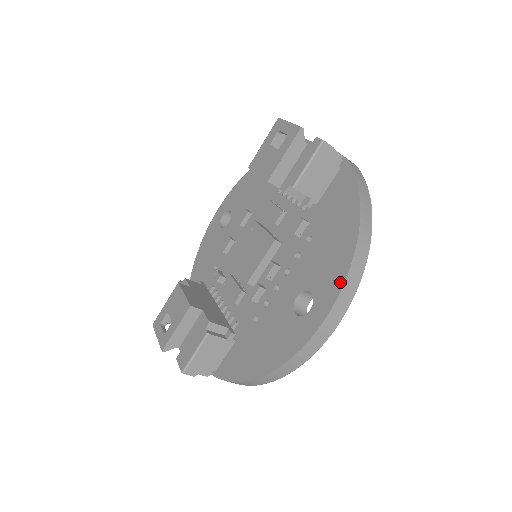
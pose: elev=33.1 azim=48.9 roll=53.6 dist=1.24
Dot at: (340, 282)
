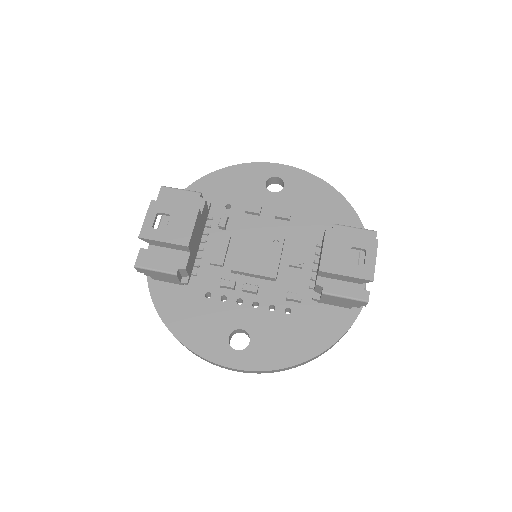
Dot at: (267, 367)
